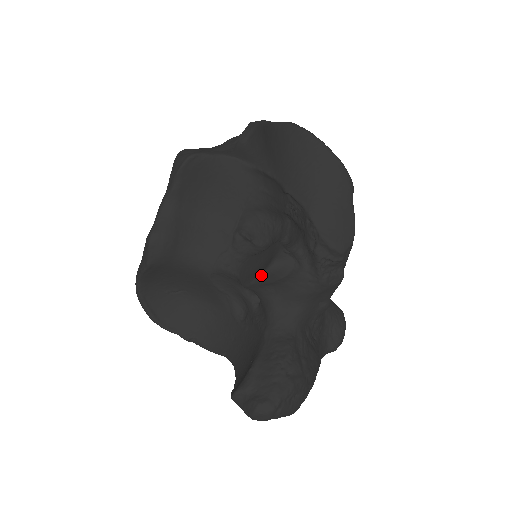
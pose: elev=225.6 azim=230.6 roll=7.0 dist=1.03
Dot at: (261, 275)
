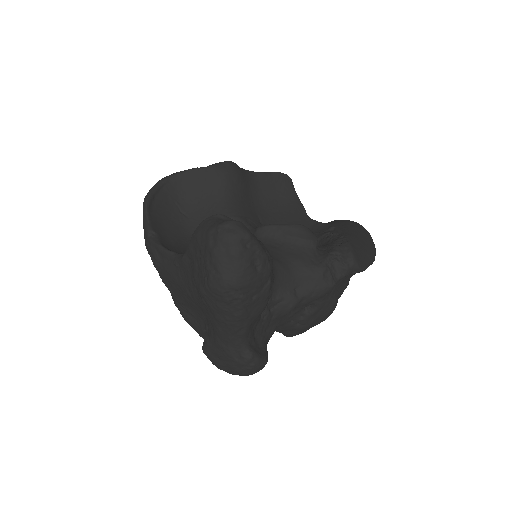
Dot at: (288, 224)
